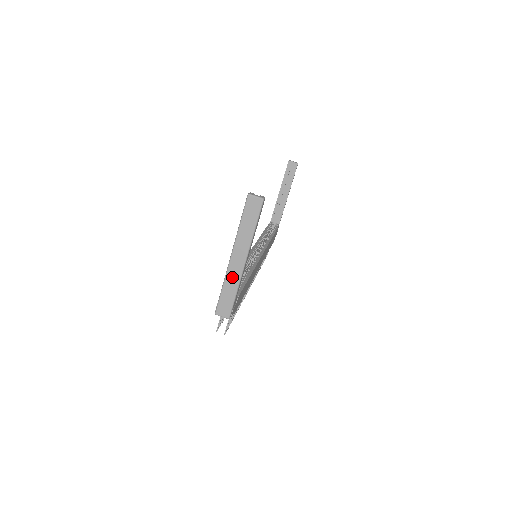
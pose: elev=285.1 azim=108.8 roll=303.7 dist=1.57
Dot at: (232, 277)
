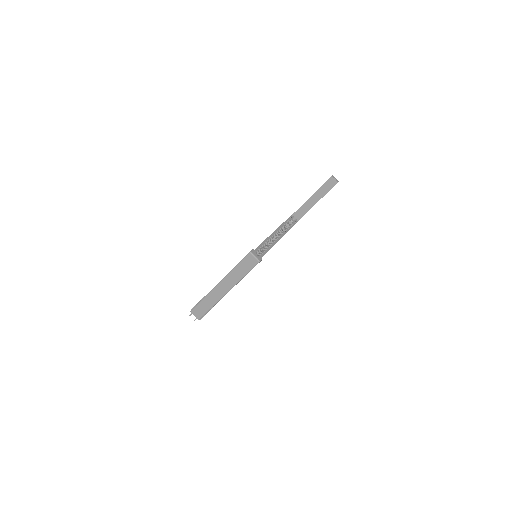
Dot at: (213, 297)
